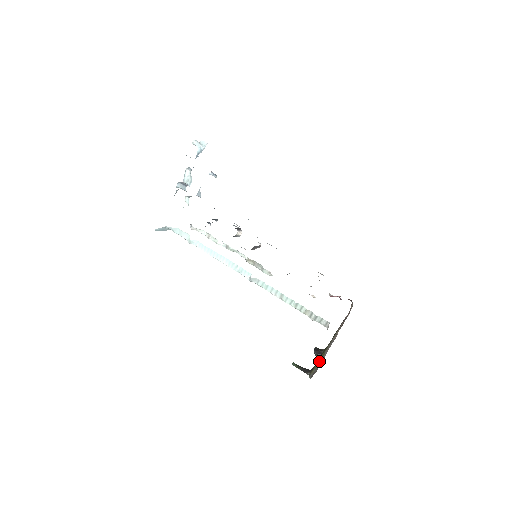
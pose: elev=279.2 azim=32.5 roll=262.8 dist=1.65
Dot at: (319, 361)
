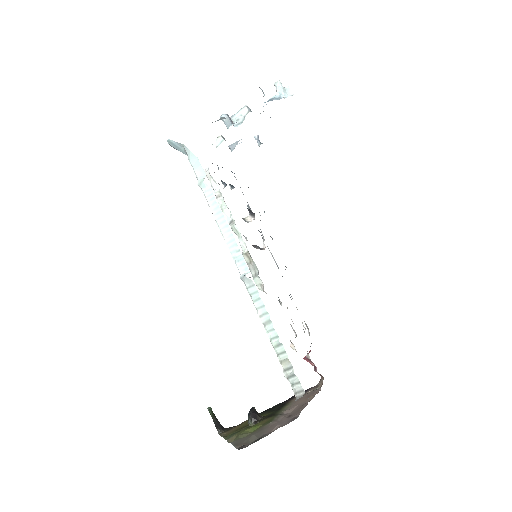
Dot at: (252, 428)
